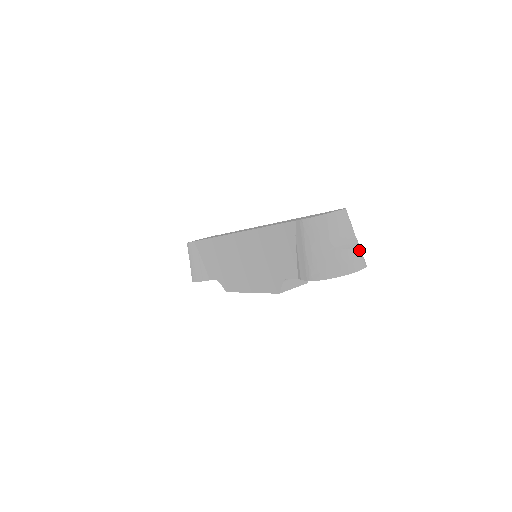
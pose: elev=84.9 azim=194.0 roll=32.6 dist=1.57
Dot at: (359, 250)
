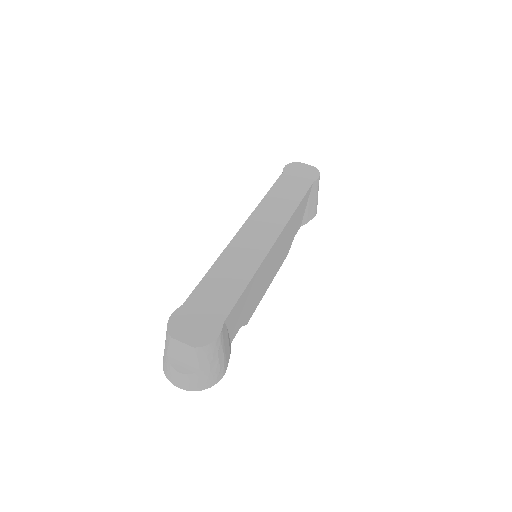
Dot at: (195, 379)
